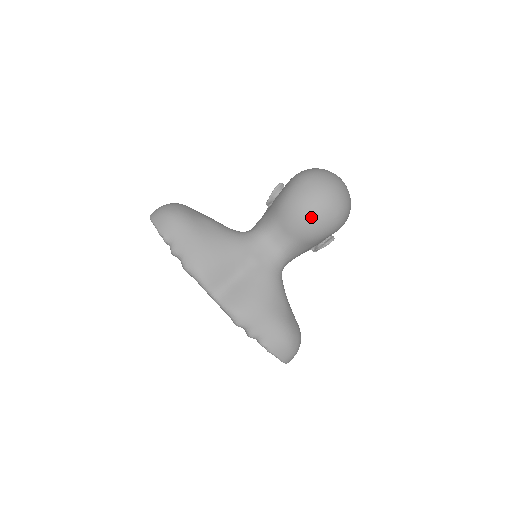
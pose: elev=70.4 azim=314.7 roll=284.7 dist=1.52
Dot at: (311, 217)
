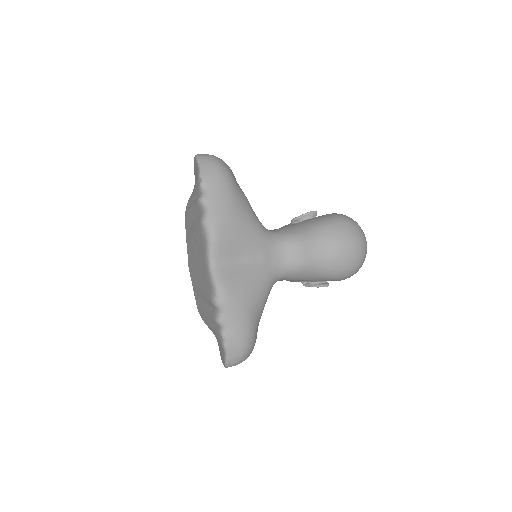
Dot at: (335, 254)
